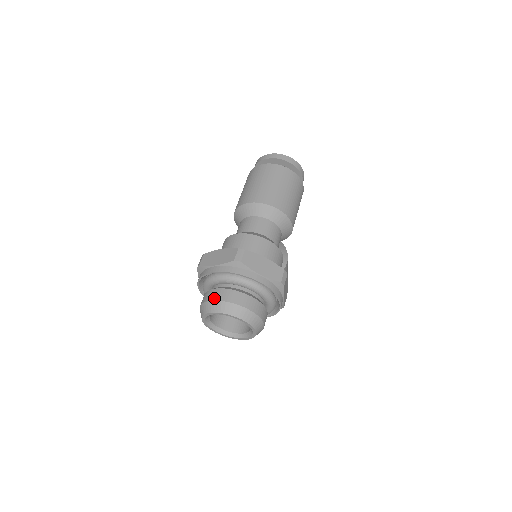
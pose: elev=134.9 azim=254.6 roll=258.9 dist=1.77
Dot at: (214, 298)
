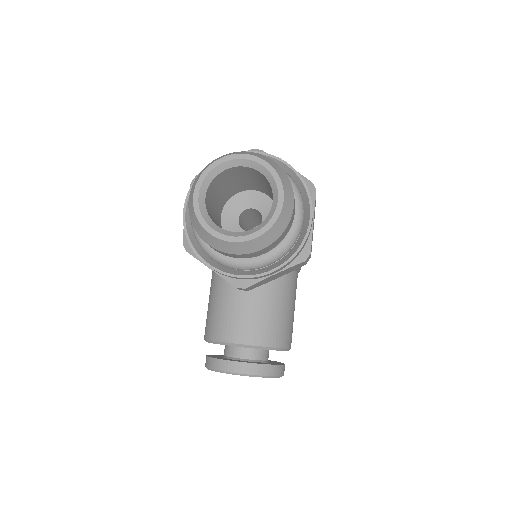
Dot at: occluded
